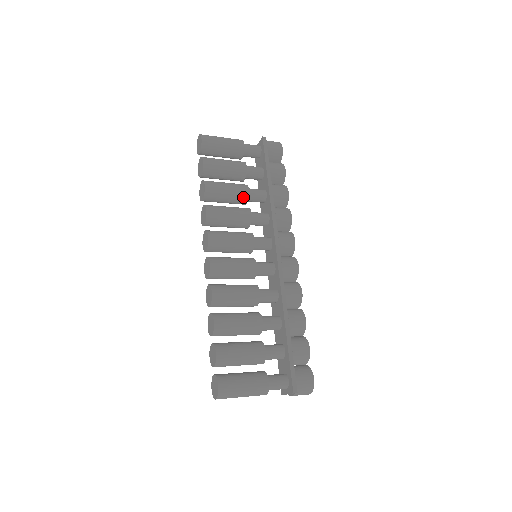
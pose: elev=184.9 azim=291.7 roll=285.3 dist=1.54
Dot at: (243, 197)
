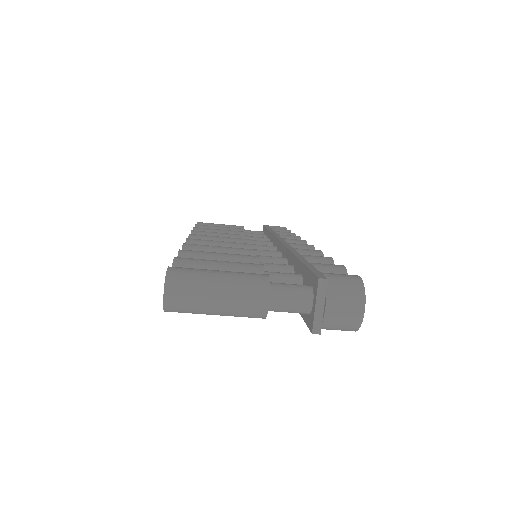
Dot at: occluded
